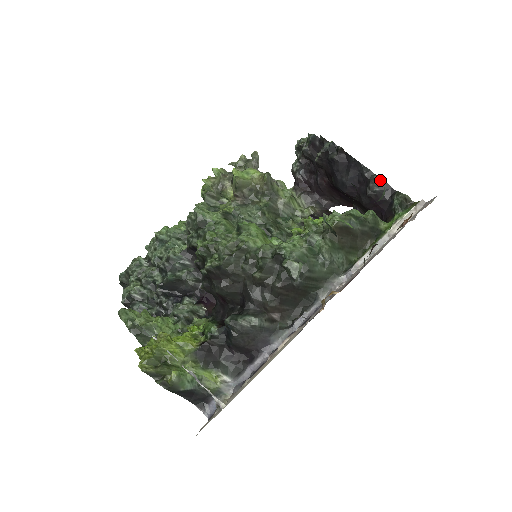
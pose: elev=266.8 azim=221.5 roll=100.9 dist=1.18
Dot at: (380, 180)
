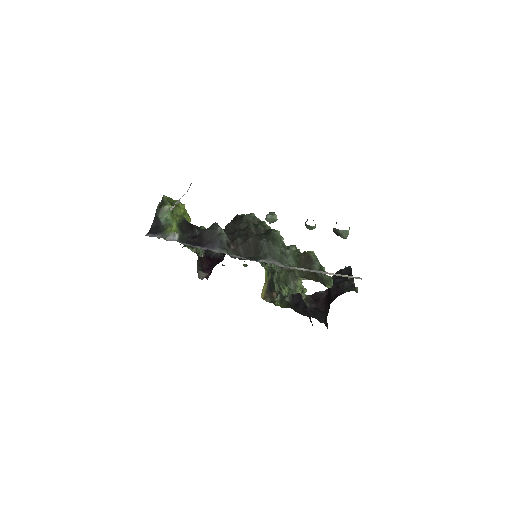
Dot at: (353, 283)
